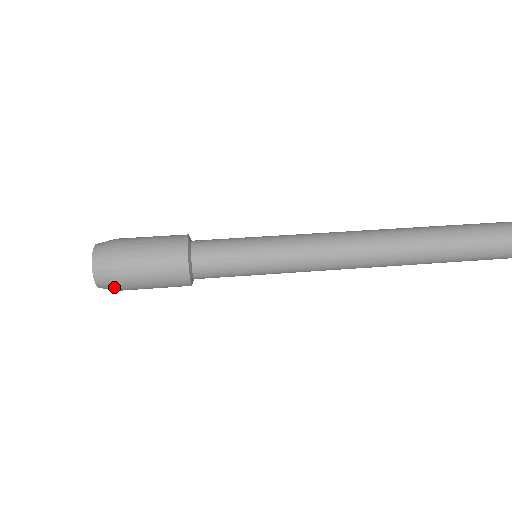
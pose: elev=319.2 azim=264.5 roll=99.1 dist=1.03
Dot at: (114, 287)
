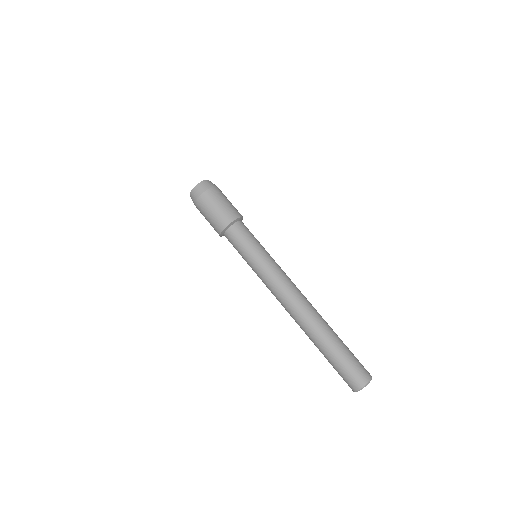
Dot at: occluded
